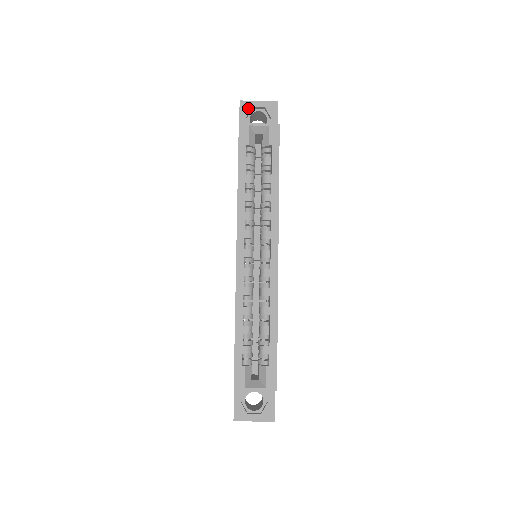
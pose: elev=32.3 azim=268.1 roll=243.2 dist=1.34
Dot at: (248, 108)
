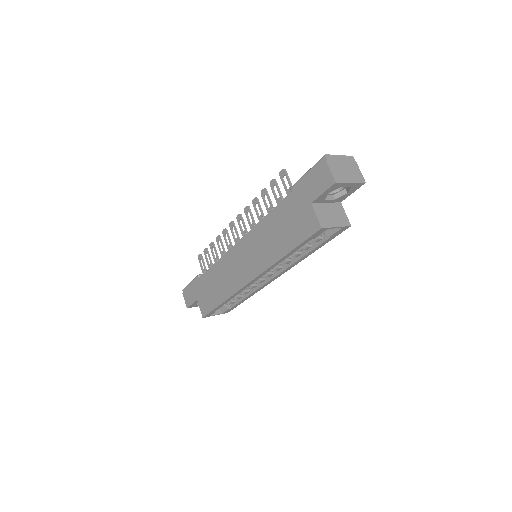
Dot at: (337, 188)
